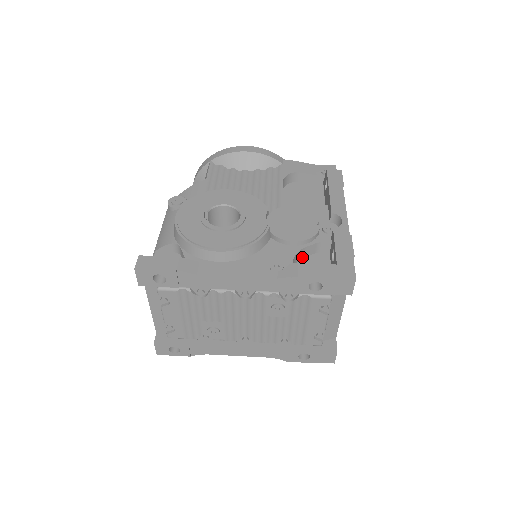
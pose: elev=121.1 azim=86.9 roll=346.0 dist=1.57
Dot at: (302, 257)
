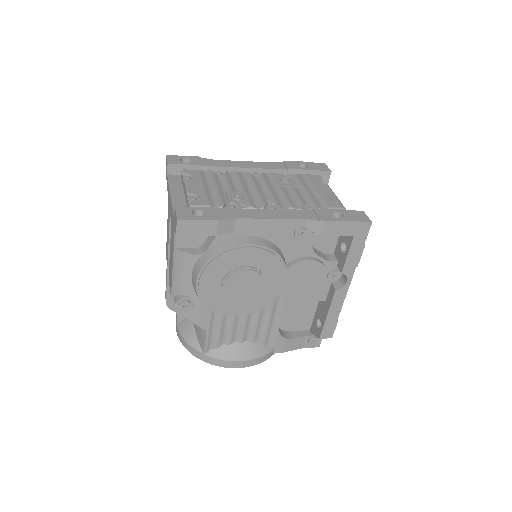
Dot at: occluded
